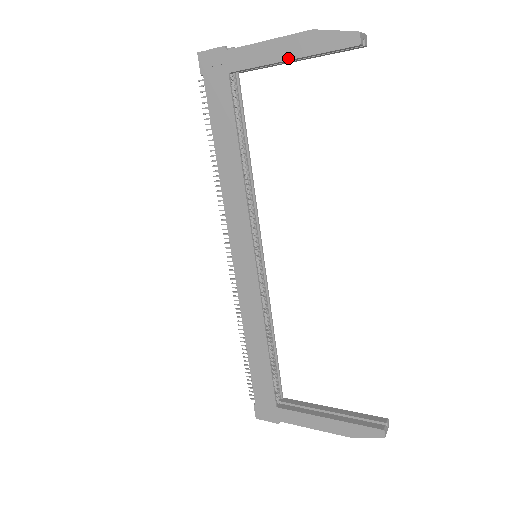
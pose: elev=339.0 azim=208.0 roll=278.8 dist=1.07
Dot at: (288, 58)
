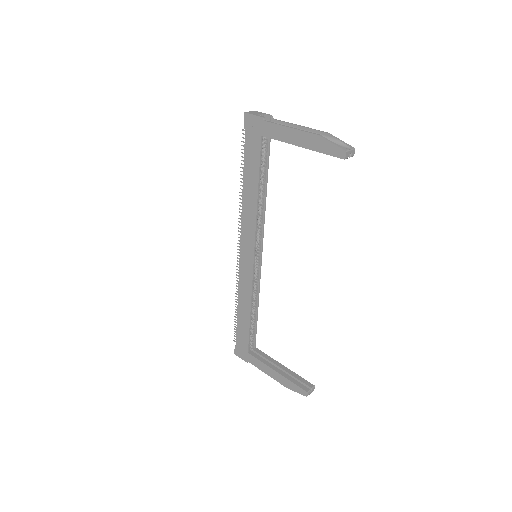
Dot at: (300, 145)
